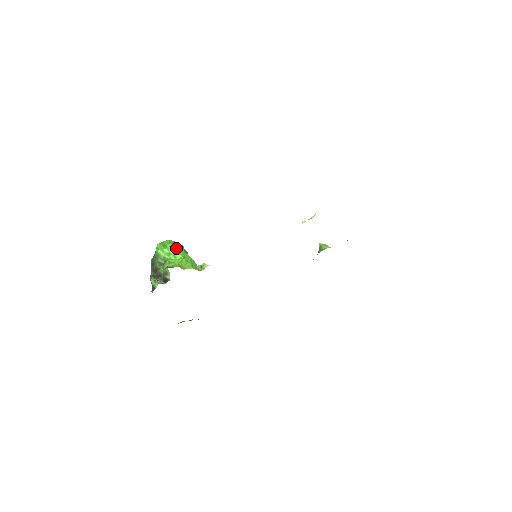
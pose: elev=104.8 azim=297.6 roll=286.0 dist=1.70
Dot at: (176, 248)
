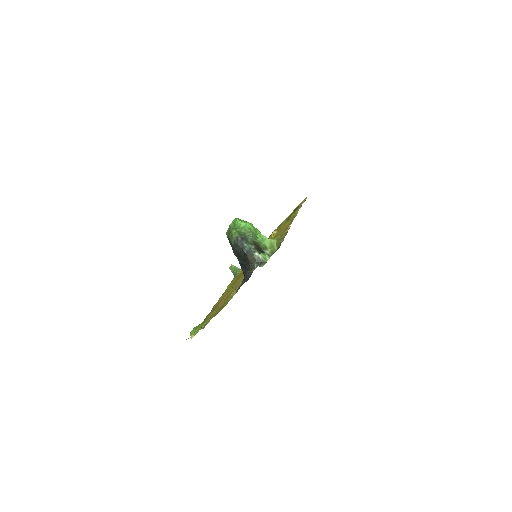
Dot at: occluded
